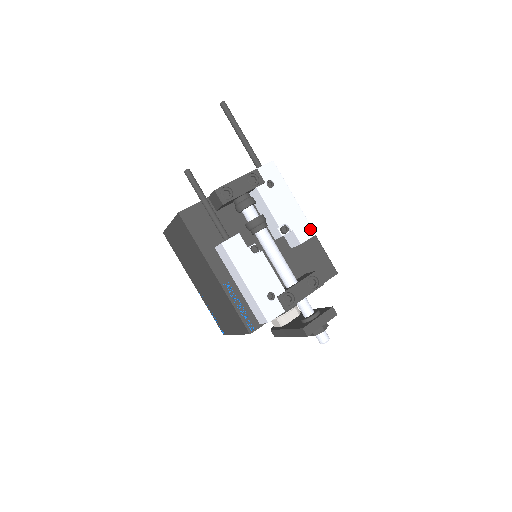
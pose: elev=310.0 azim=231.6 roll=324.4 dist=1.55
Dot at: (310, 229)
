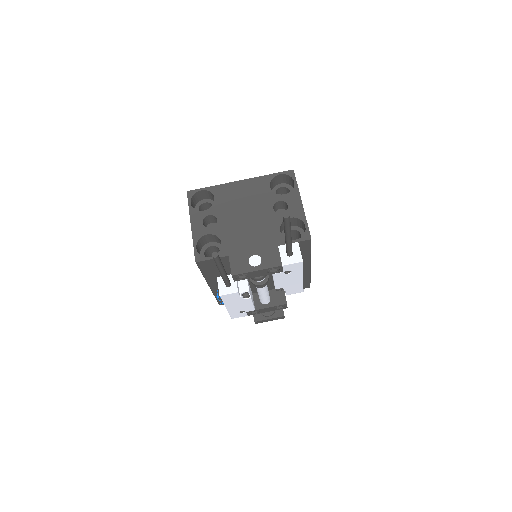
Dot at: (301, 290)
